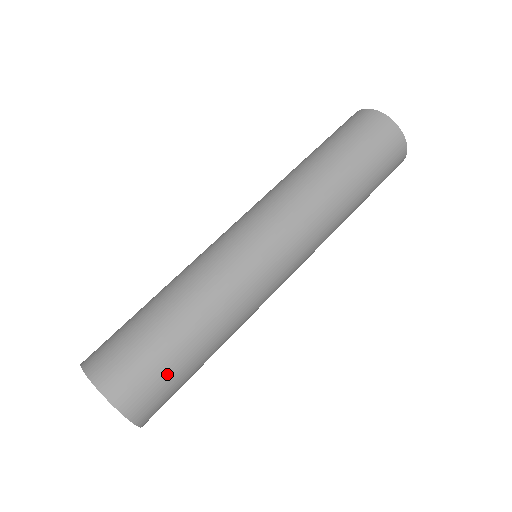
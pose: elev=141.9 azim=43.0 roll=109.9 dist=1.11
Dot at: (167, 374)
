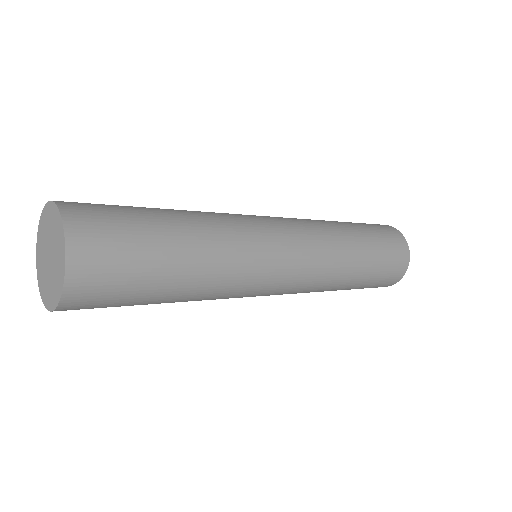
Dot at: (135, 260)
